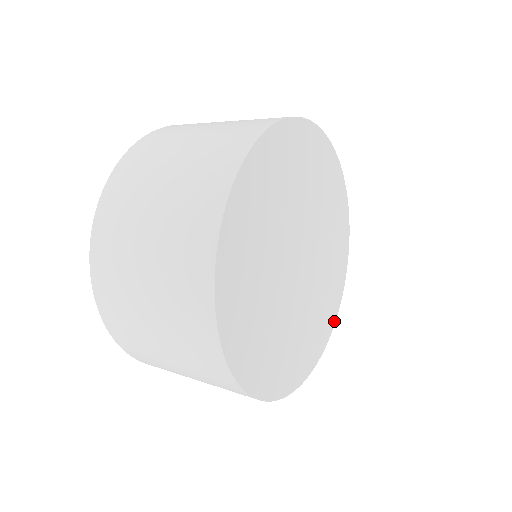
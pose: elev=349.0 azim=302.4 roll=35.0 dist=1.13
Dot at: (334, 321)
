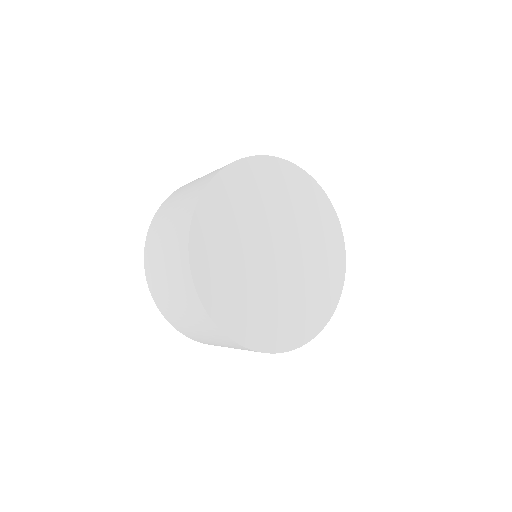
Dot at: (330, 315)
